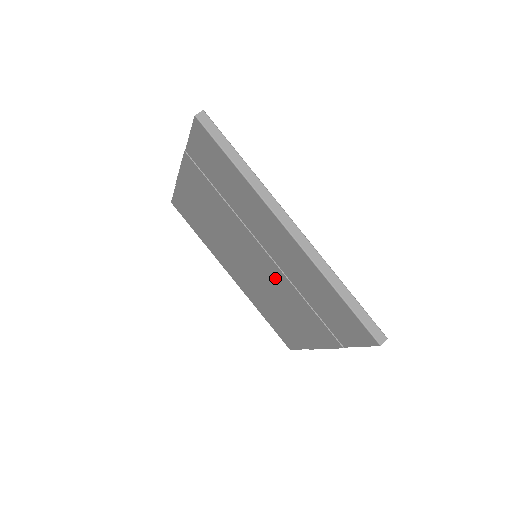
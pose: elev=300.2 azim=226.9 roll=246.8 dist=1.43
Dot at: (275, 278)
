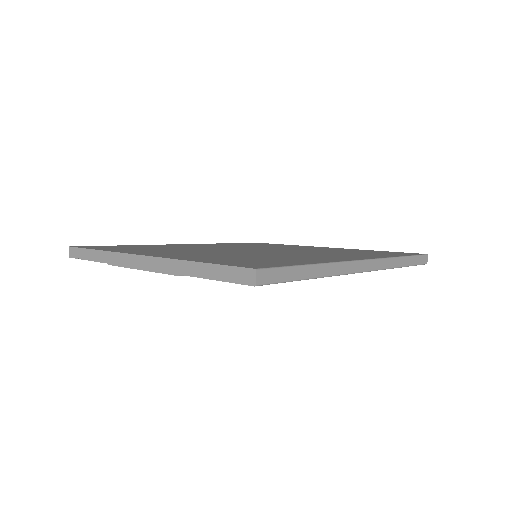
Dot at: occluded
